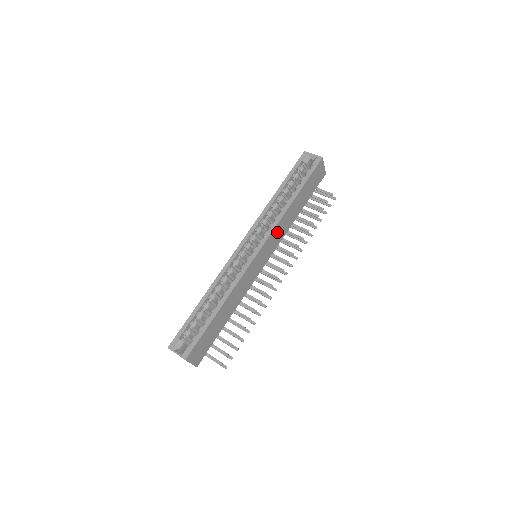
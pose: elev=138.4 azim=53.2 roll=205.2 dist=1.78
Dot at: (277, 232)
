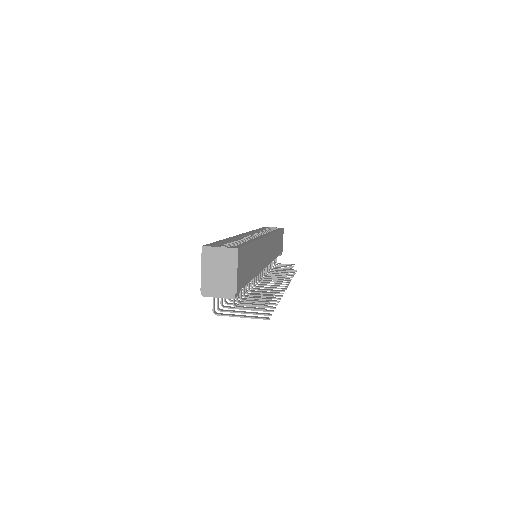
Dot at: (272, 243)
